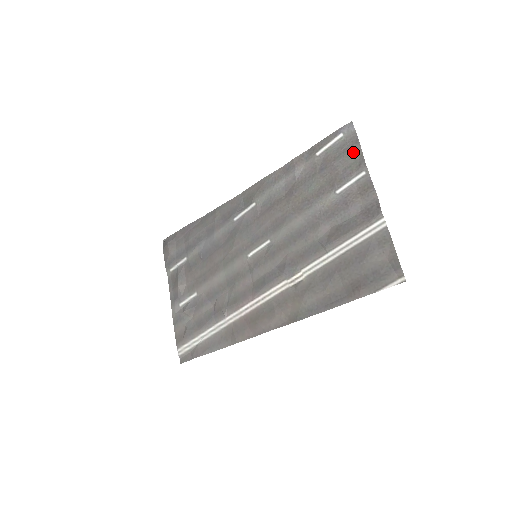
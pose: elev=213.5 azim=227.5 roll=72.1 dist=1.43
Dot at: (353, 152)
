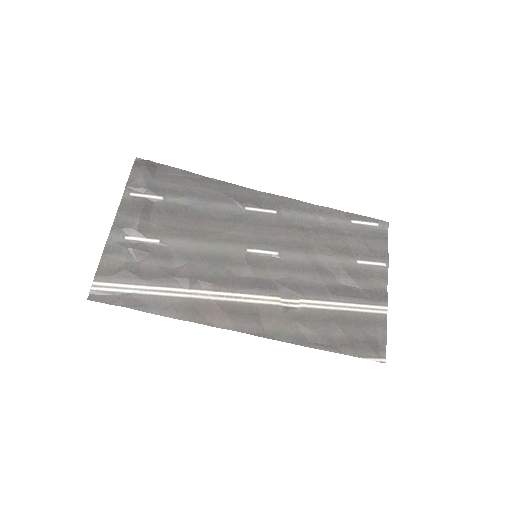
Dot at: (381, 244)
